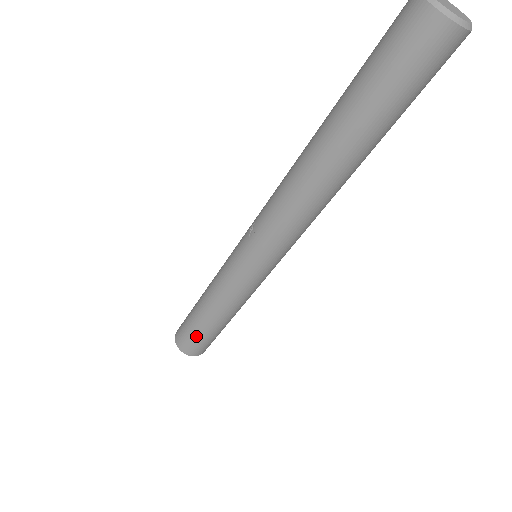
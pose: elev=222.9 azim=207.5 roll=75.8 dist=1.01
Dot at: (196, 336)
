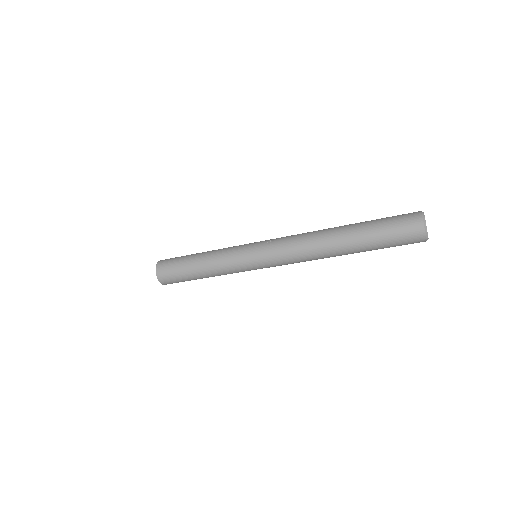
Dot at: (177, 270)
